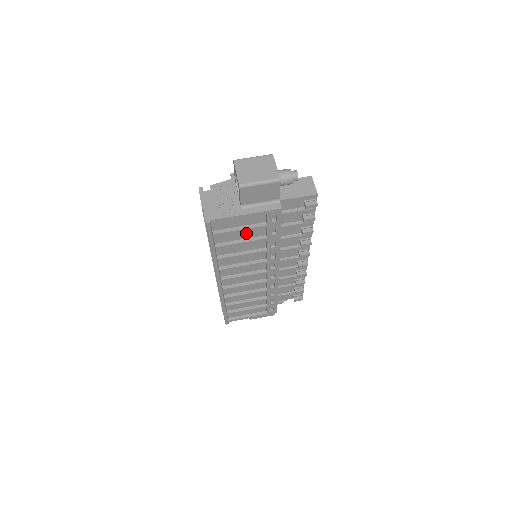
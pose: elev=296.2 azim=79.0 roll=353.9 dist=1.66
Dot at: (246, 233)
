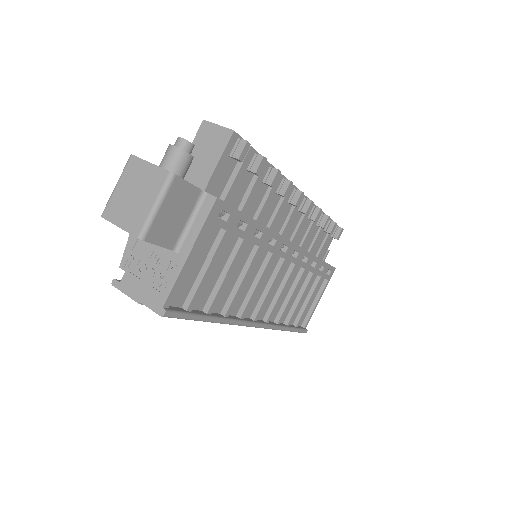
Dot at: (217, 263)
